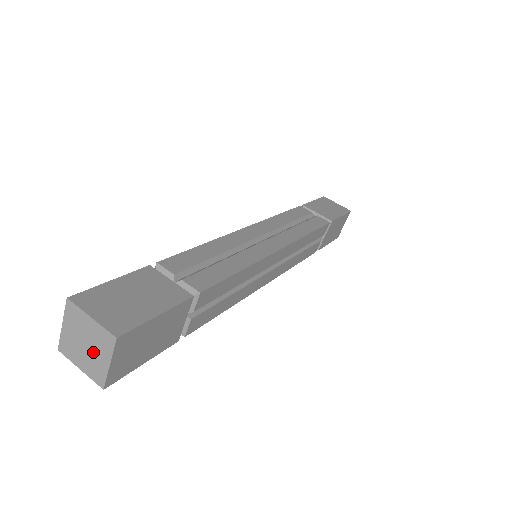
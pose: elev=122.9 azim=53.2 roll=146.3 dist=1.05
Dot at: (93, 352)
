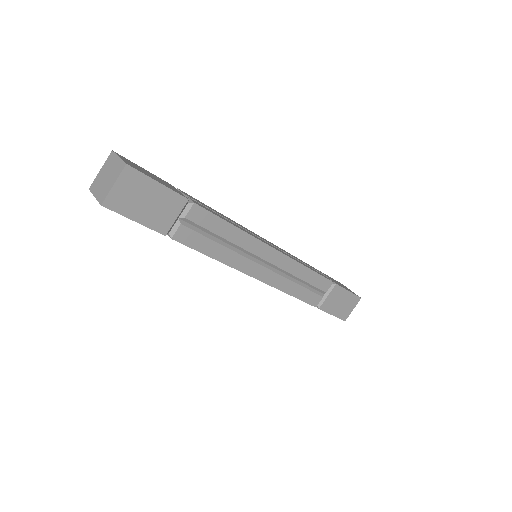
Dot at: (108, 180)
